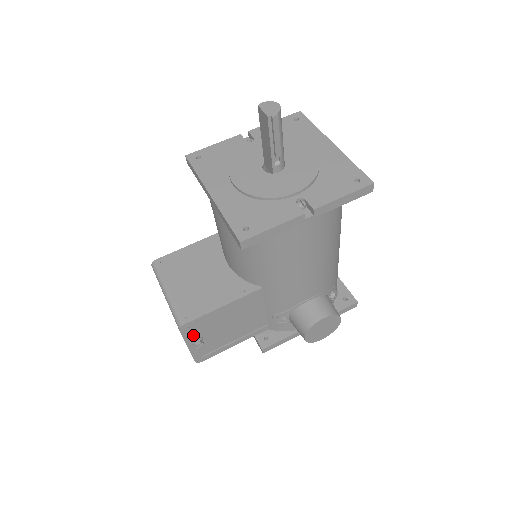
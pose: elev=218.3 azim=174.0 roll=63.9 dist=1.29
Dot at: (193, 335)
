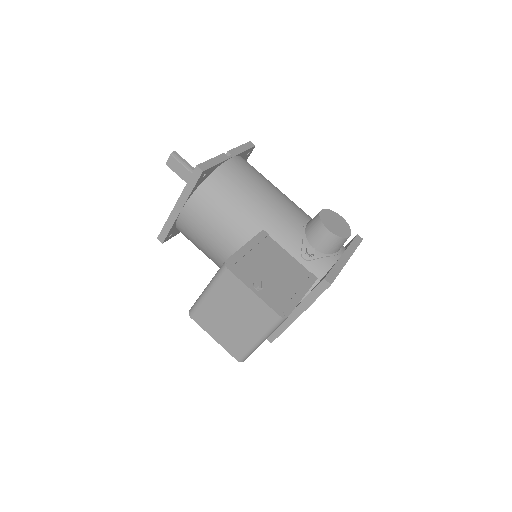
Dot at: (246, 278)
